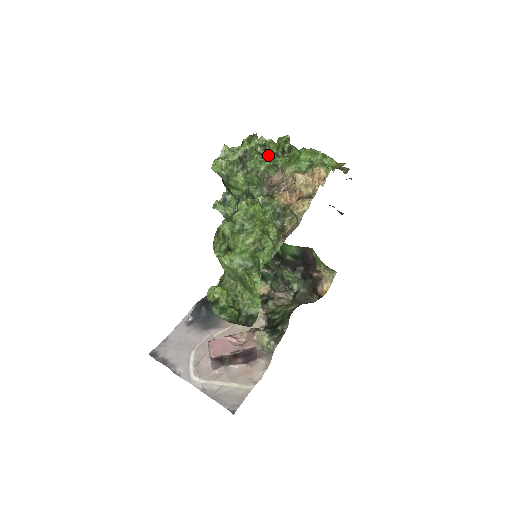
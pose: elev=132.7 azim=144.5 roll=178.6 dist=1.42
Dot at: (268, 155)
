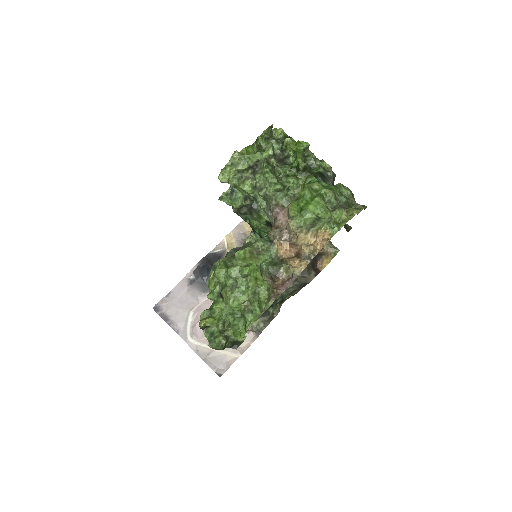
Dot at: (281, 169)
